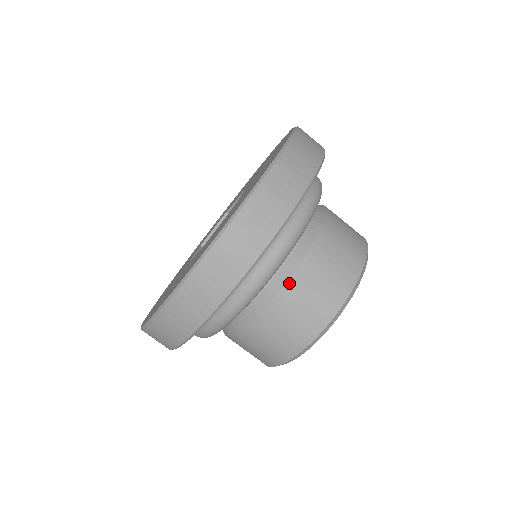
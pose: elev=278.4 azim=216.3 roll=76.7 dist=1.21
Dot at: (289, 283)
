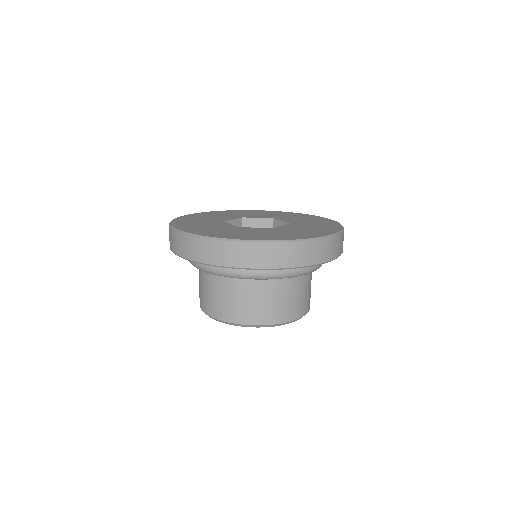
Dot at: (245, 289)
